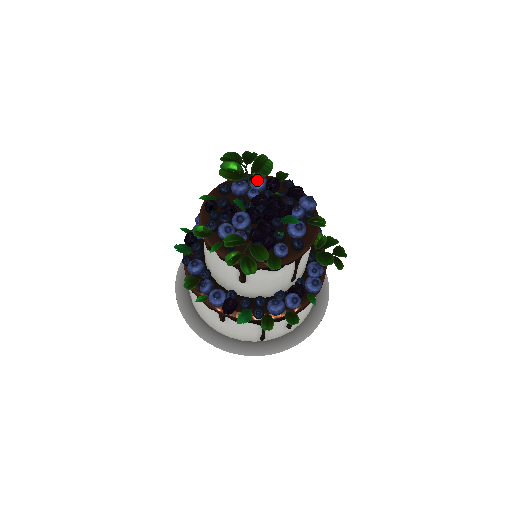
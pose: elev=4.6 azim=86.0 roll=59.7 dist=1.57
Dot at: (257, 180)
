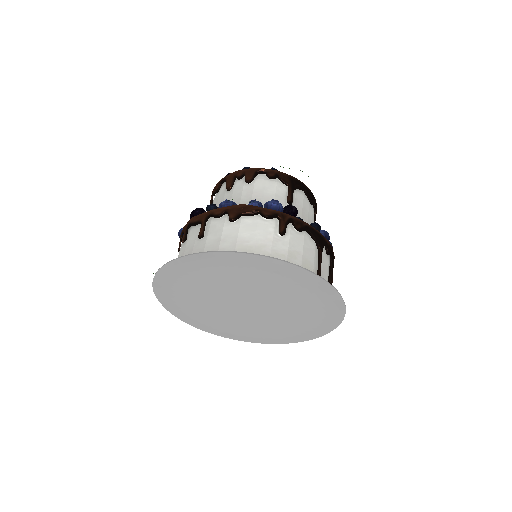
Dot at: occluded
